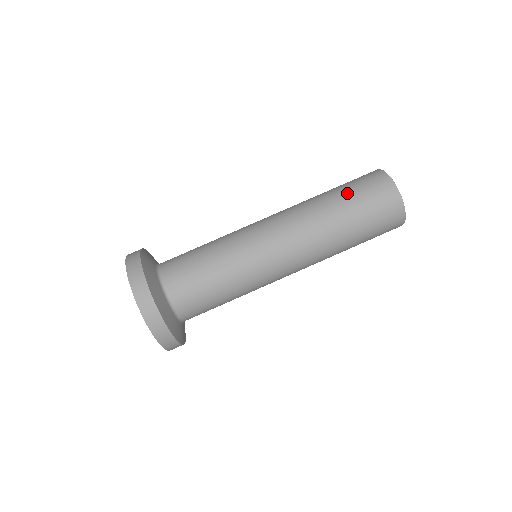
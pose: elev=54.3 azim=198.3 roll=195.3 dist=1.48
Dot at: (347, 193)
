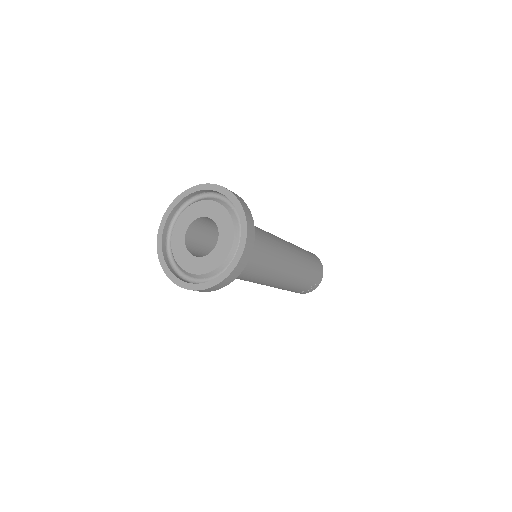
Dot at: occluded
